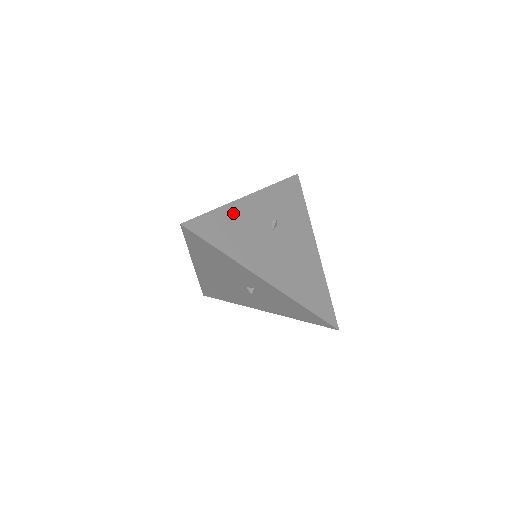
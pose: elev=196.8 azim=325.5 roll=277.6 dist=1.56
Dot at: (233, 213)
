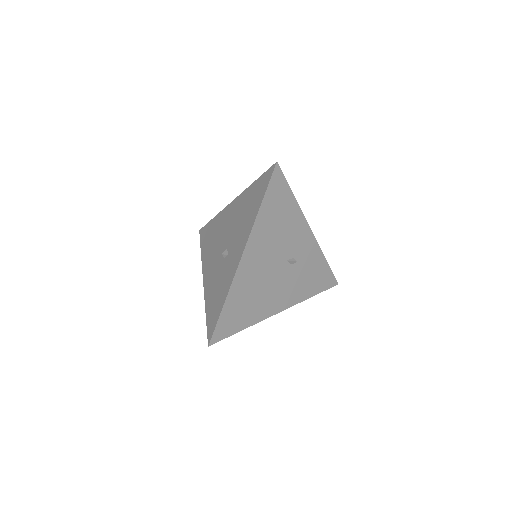
Dot at: occluded
